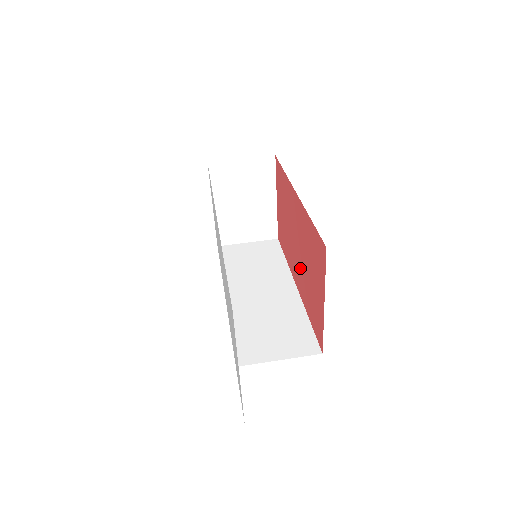
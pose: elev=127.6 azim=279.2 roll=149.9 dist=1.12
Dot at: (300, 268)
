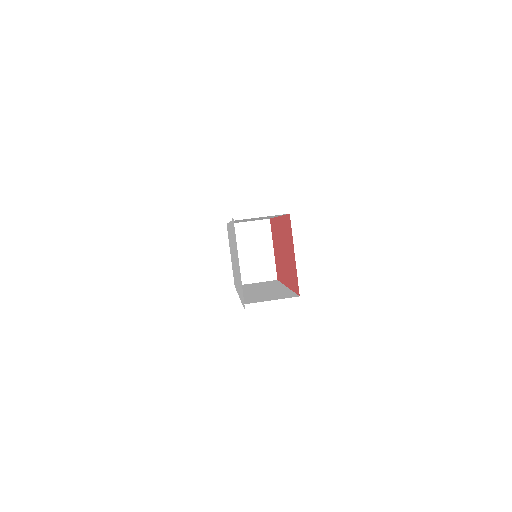
Dot at: (286, 265)
